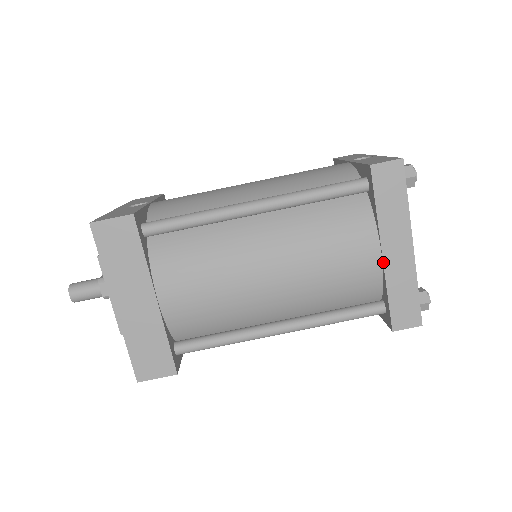
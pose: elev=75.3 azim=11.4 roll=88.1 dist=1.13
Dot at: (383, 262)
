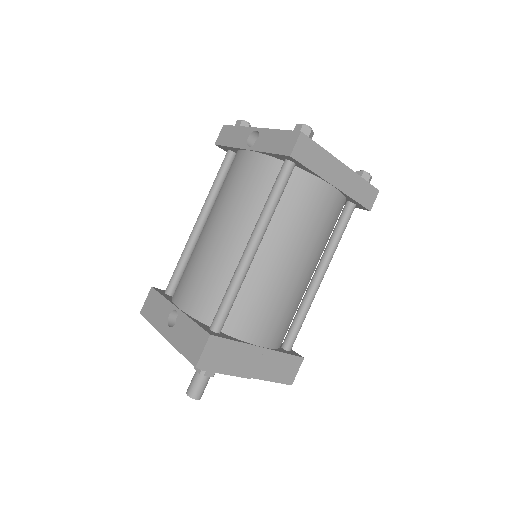
Dot at: (339, 190)
